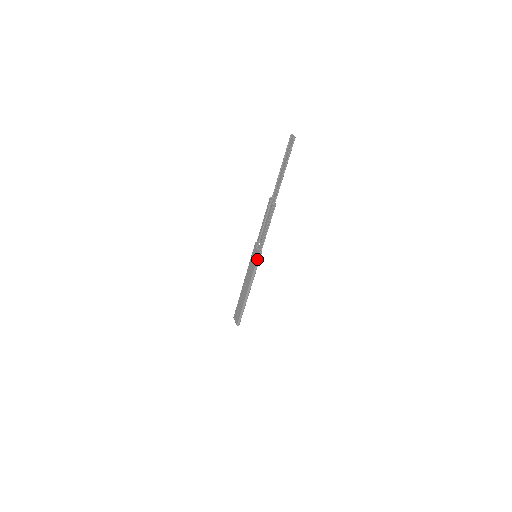
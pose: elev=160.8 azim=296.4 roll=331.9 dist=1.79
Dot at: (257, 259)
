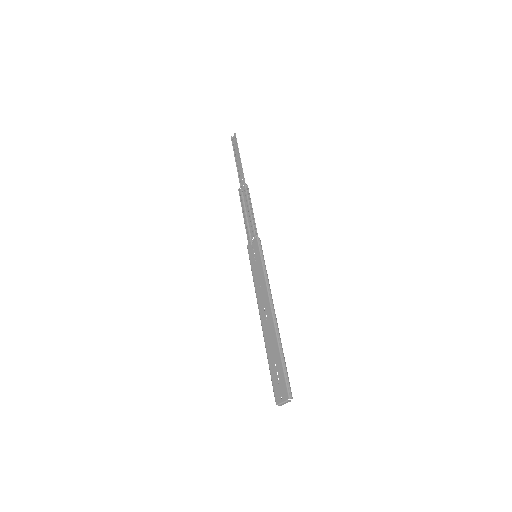
Dot at: (259, 250)
